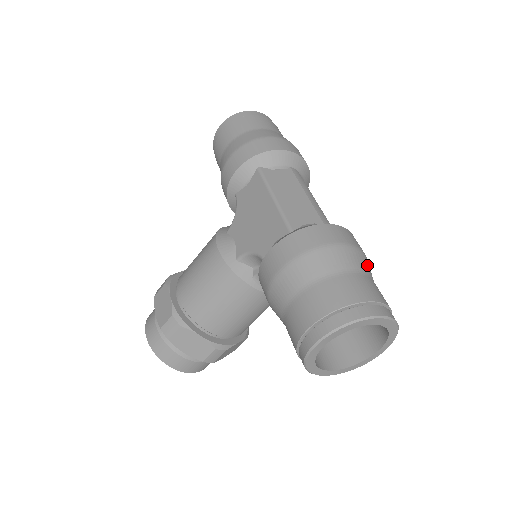
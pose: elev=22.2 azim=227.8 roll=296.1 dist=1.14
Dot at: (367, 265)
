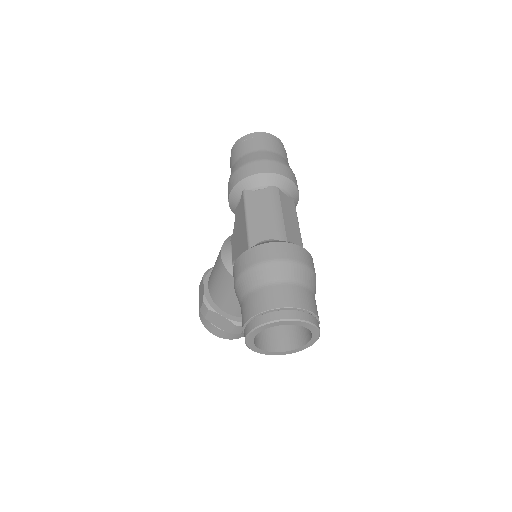
Dot at: (300, 274)
